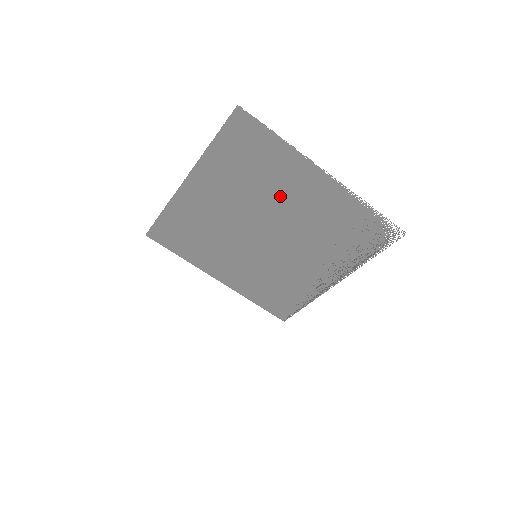
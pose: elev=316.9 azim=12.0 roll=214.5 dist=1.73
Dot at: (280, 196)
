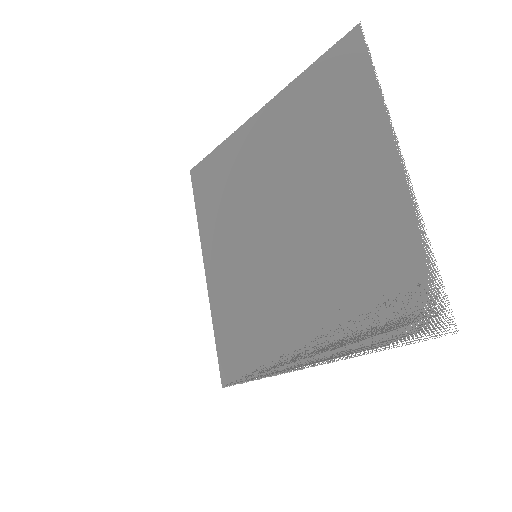
Dot at: (330, 173)
